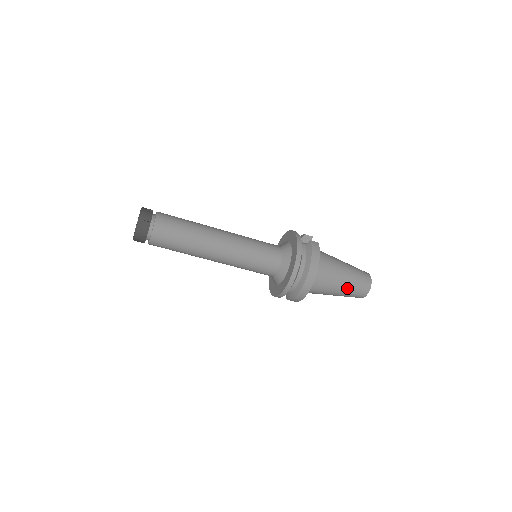
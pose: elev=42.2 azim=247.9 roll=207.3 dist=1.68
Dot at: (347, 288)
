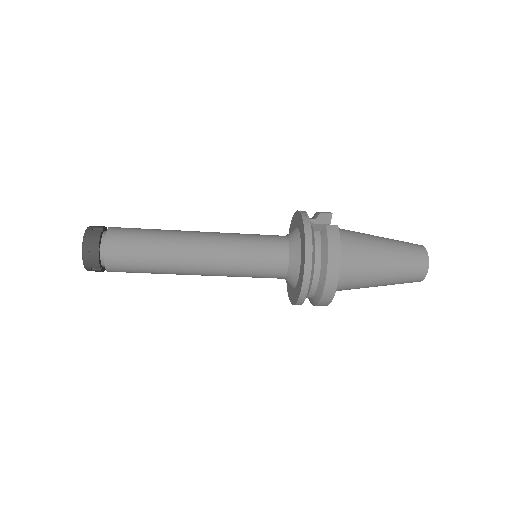
Dot at: (392, 277)
